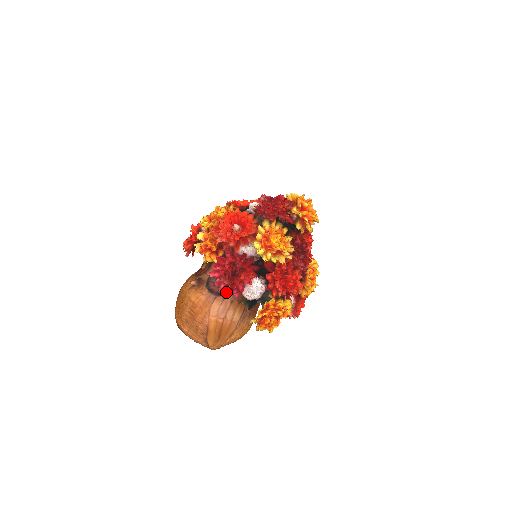
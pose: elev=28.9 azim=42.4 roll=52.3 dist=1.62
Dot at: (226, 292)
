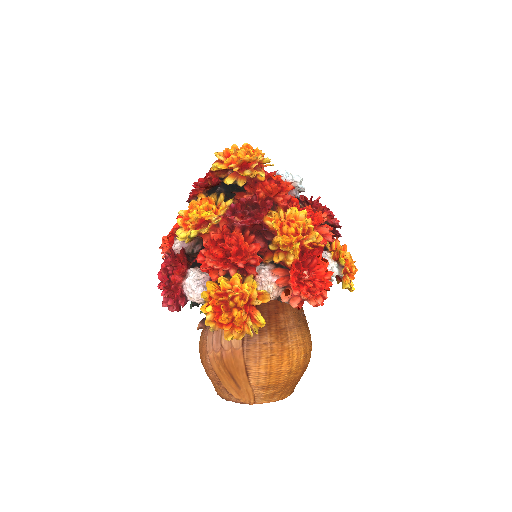
Dot at: (176, 308)
